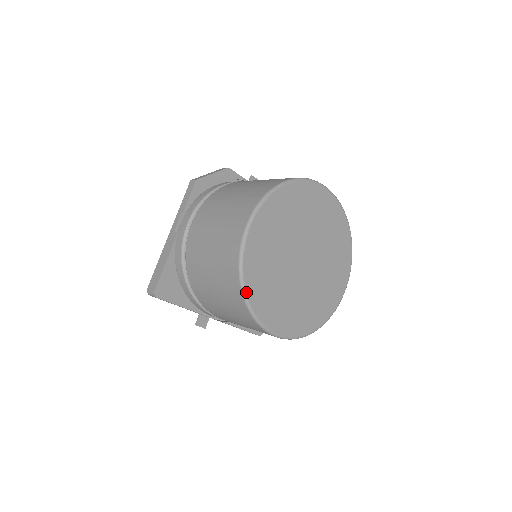
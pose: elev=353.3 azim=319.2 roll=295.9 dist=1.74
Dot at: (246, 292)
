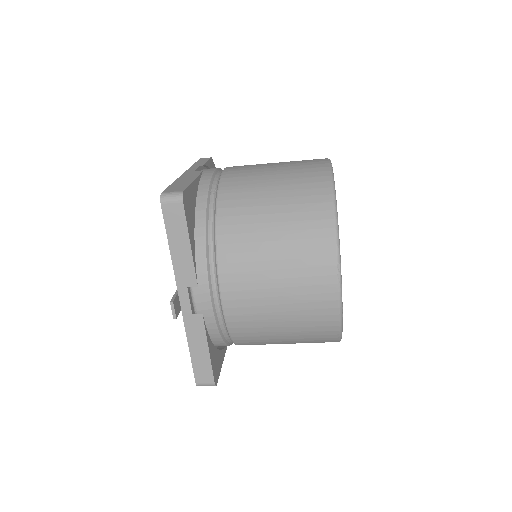
Dot at: occluded
